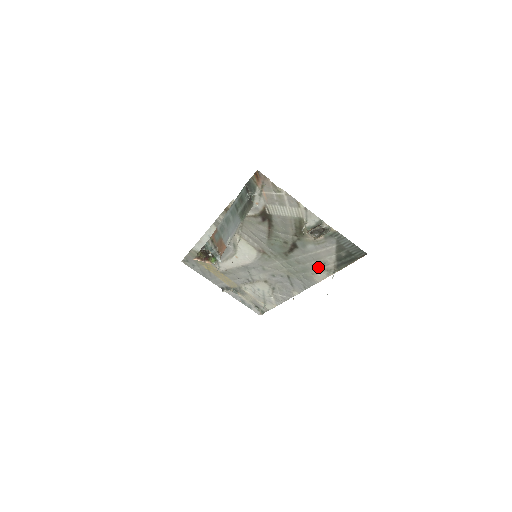
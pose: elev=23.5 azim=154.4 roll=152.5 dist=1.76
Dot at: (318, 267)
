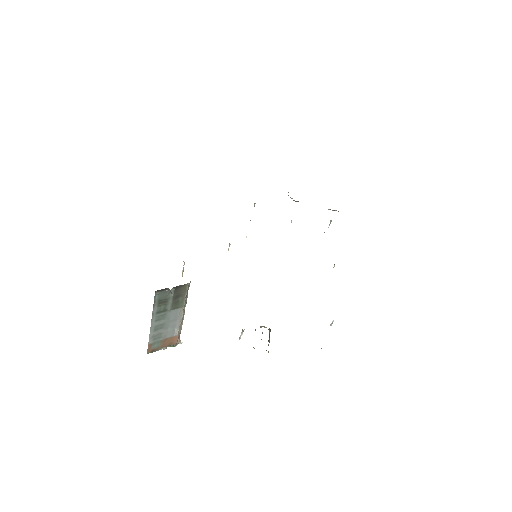
Dot at: occluded
